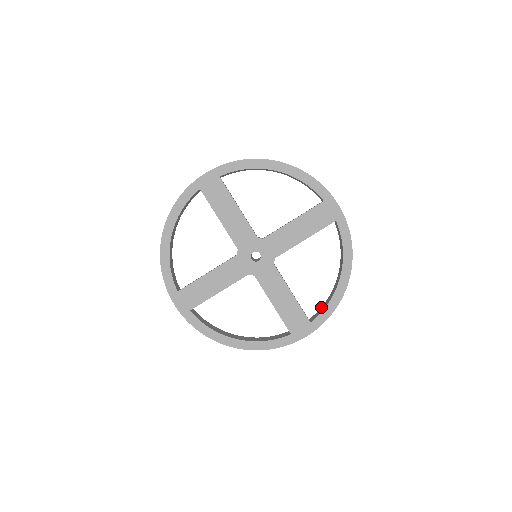
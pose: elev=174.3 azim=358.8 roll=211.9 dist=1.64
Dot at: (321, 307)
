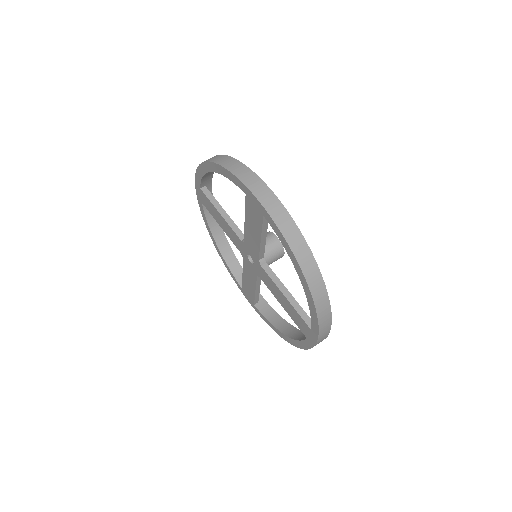
Dot at: (273, 310)
